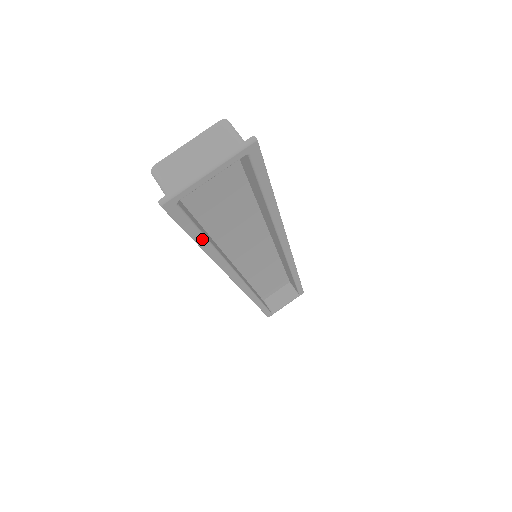
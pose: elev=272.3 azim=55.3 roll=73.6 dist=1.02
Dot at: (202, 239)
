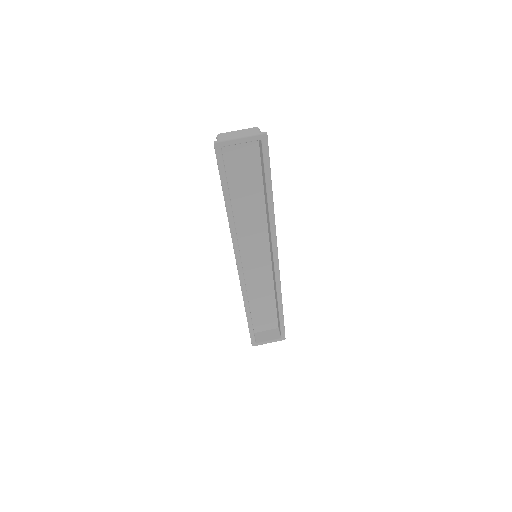
Dot at: (226, 189)
